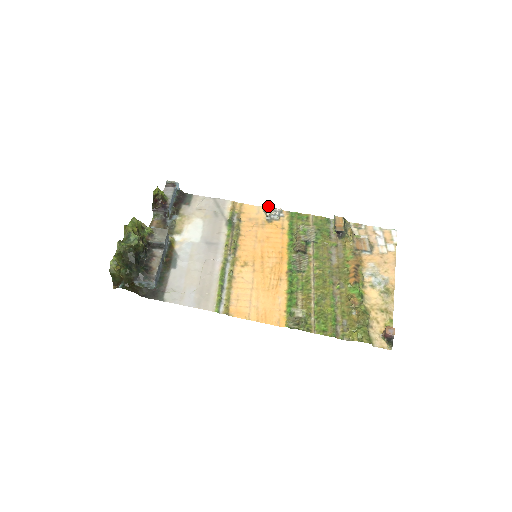
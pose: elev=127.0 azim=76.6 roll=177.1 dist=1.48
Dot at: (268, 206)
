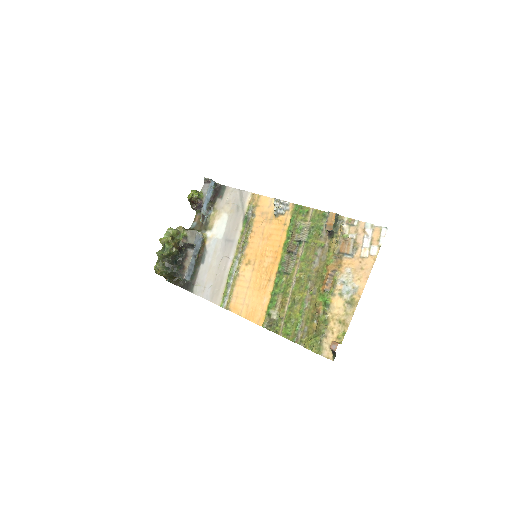
Dot at: (278, 199)
